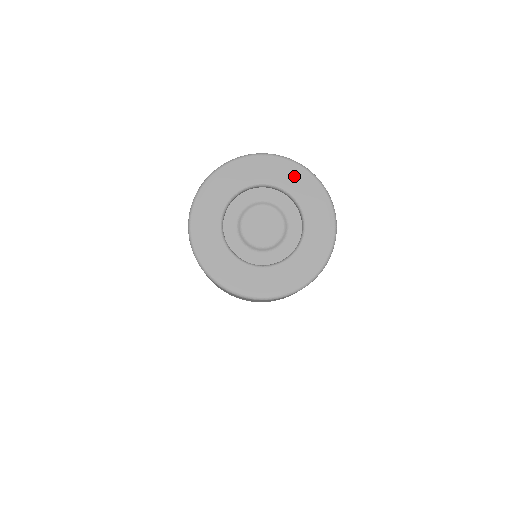
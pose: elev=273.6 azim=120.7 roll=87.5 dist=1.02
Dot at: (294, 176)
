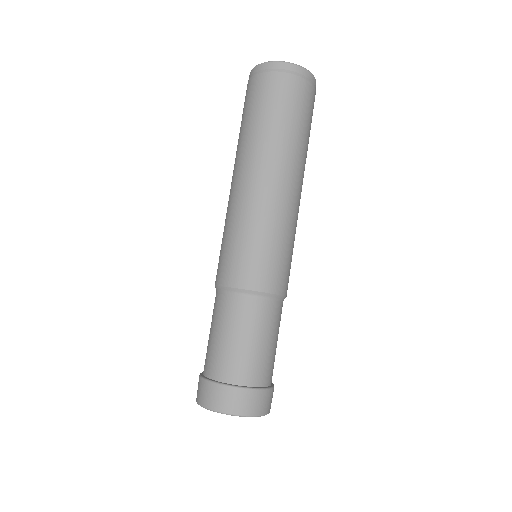
Dot at: occluded
